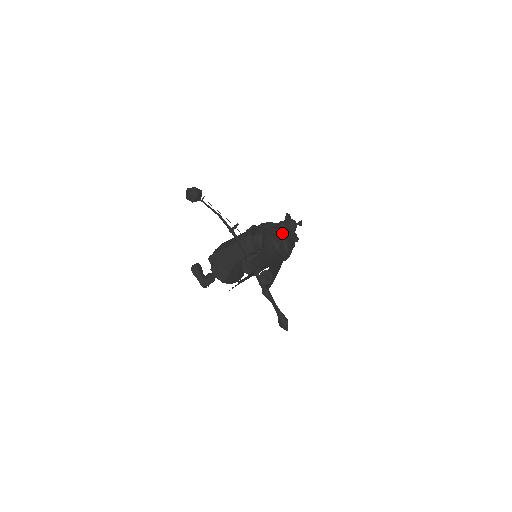
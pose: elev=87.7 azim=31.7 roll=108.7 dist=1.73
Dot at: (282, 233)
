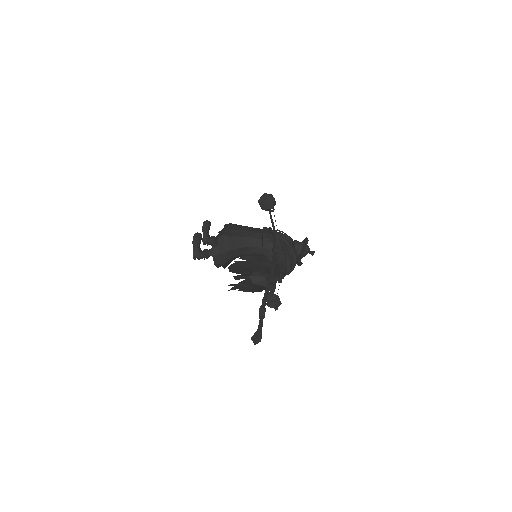
Dot at: (296, 256)
